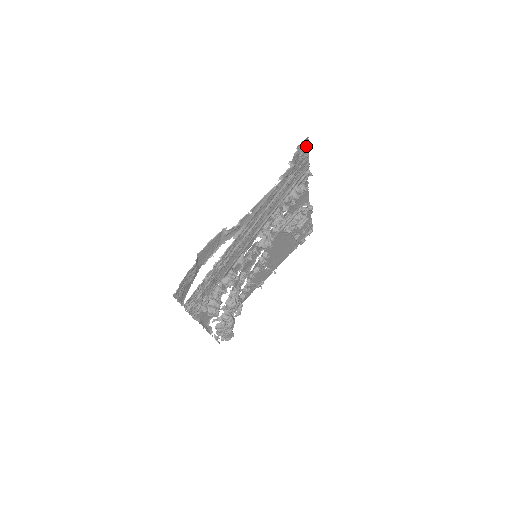
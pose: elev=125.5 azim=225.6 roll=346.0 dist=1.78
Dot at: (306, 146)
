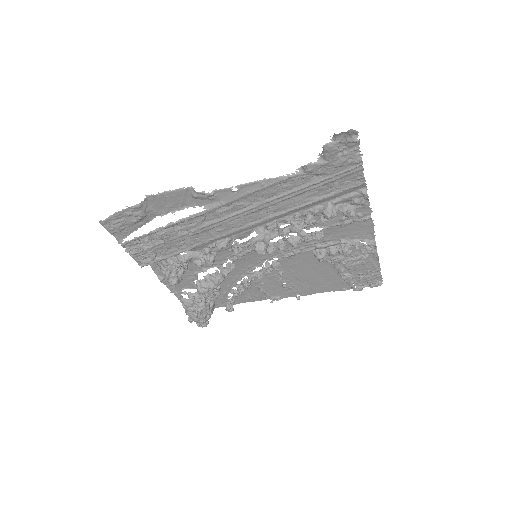
Dot at: (357, 146)
